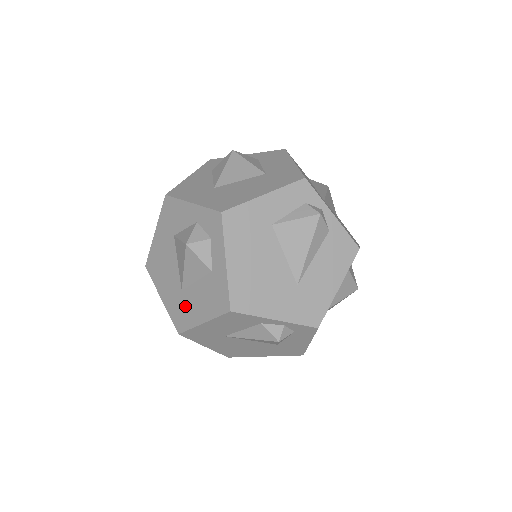
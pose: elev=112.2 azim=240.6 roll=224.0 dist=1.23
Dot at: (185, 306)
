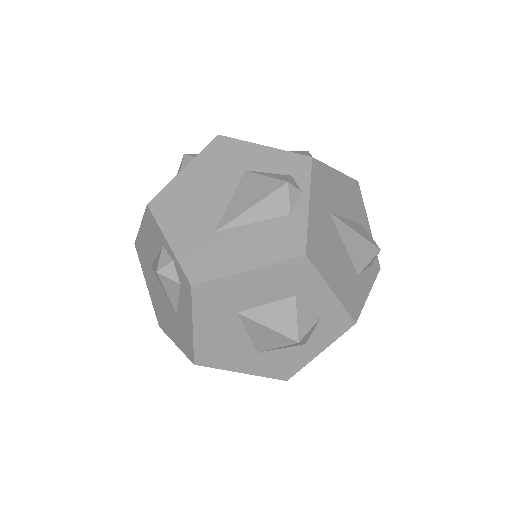
Dot at: occluded
